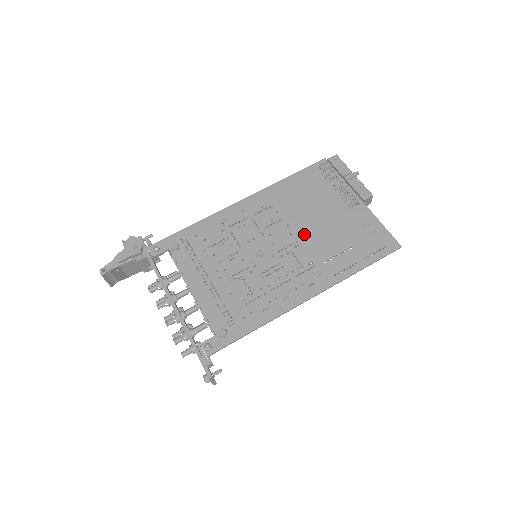
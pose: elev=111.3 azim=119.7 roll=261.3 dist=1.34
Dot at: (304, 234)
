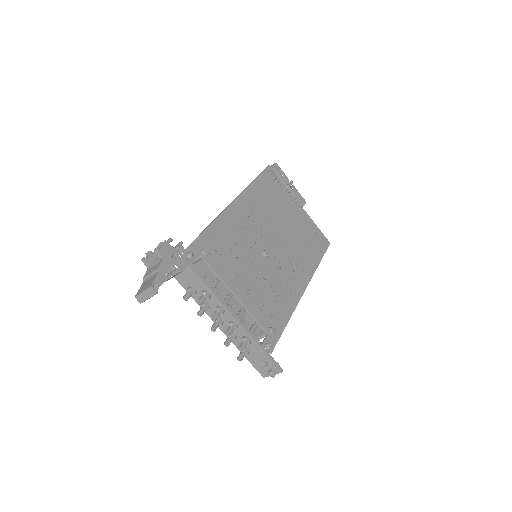
Dot at: (283, 235)
